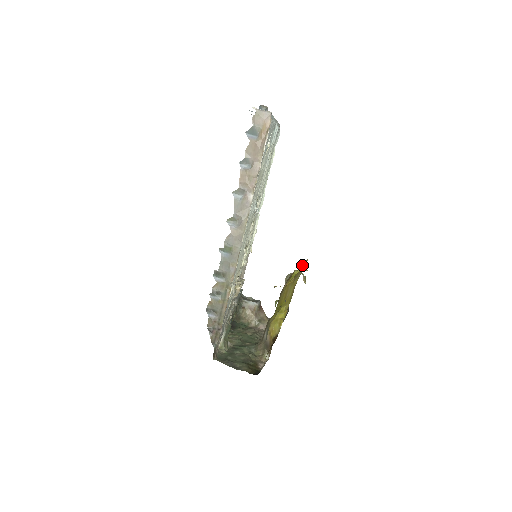
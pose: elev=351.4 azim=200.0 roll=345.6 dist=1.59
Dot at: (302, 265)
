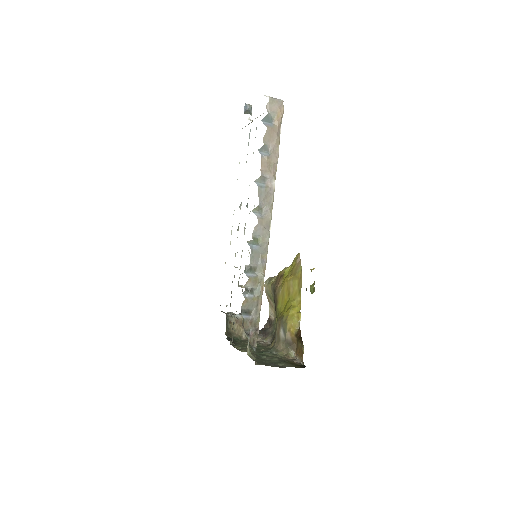
Dot at: (294, 261)
